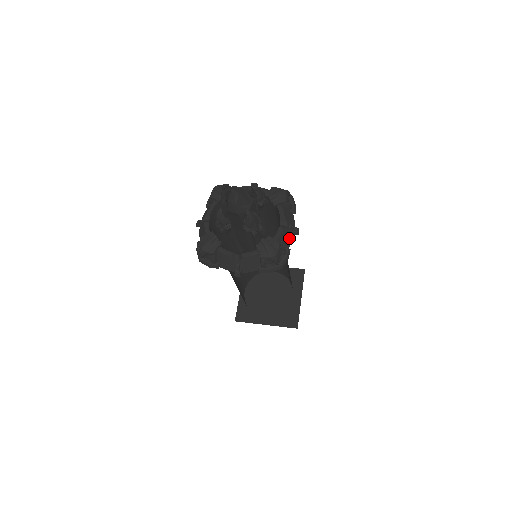
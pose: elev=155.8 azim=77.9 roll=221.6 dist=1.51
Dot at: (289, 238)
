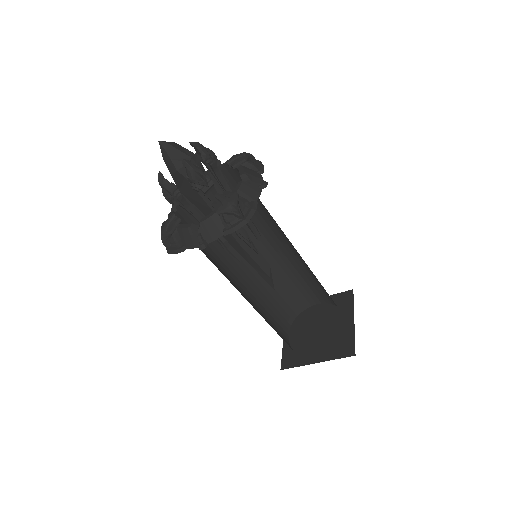
Dot at: (254, 192)
